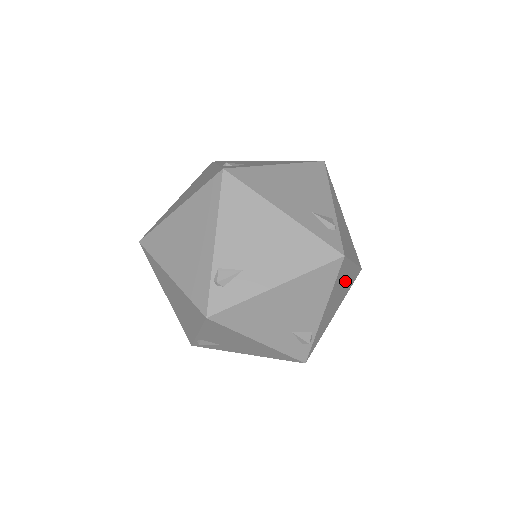
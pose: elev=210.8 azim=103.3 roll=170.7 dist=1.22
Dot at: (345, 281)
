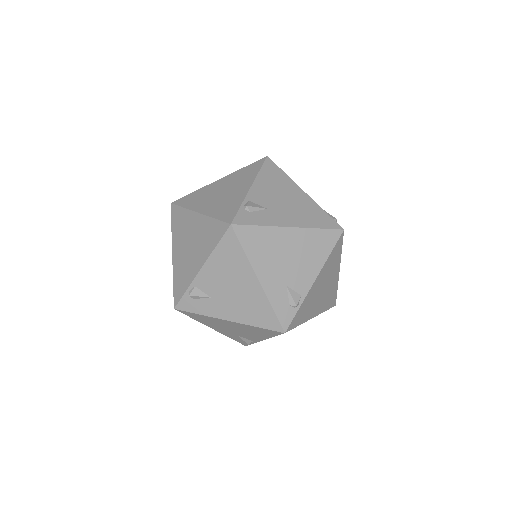
Dot at: (330, 280)
